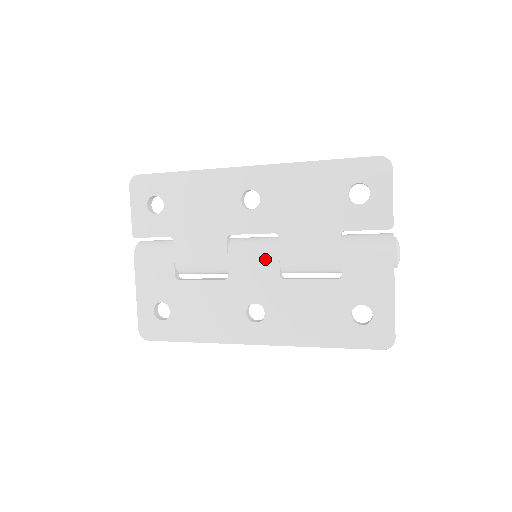
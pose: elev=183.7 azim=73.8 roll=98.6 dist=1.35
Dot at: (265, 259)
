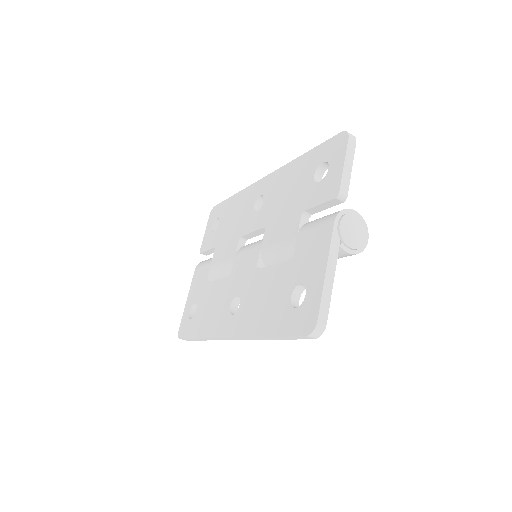
Dot at: (253, 252)
